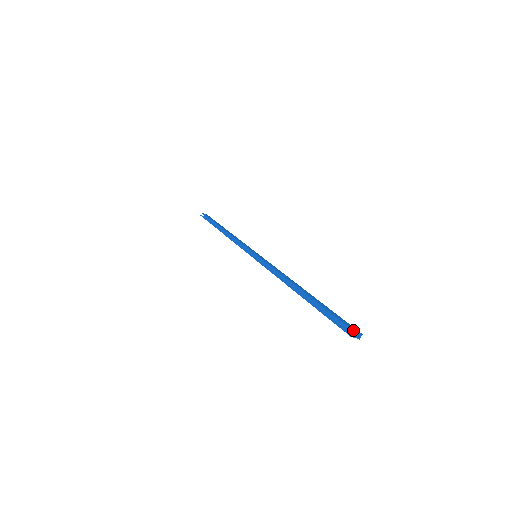
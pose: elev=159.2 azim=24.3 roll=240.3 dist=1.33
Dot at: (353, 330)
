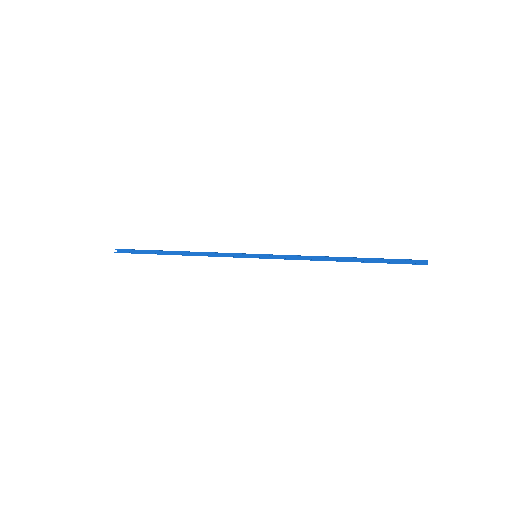
Dot at: (427, 260)
